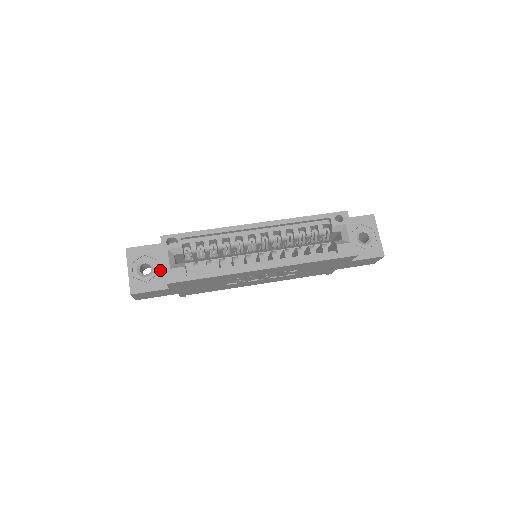
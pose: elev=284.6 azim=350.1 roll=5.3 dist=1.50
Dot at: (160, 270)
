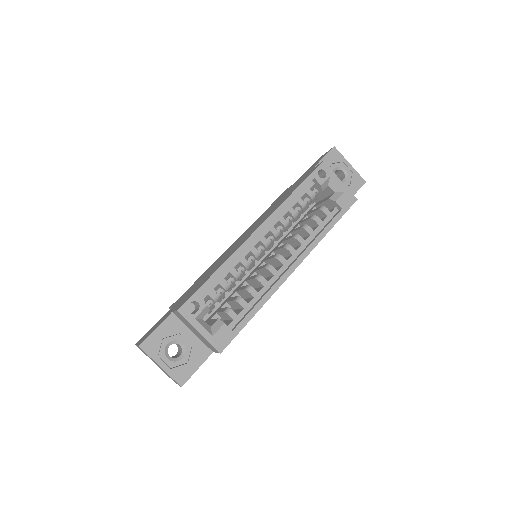
Dot at: (191, 341)
